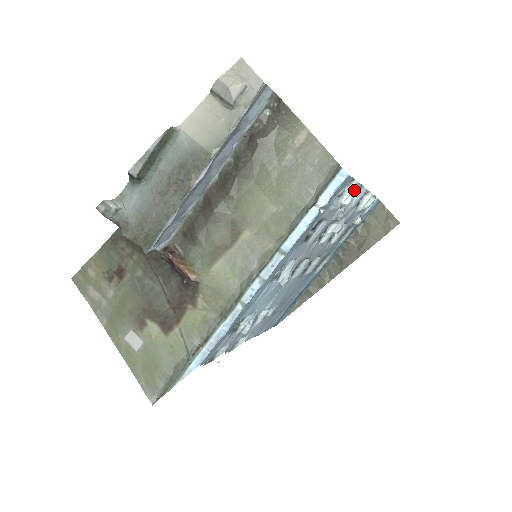
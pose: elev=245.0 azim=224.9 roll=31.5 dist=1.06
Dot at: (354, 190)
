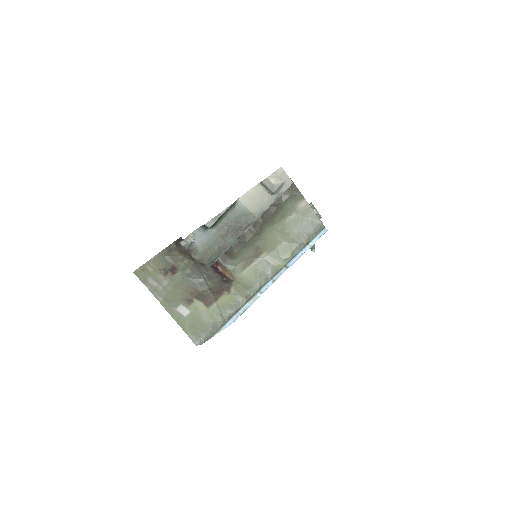
Dot at: occluded
